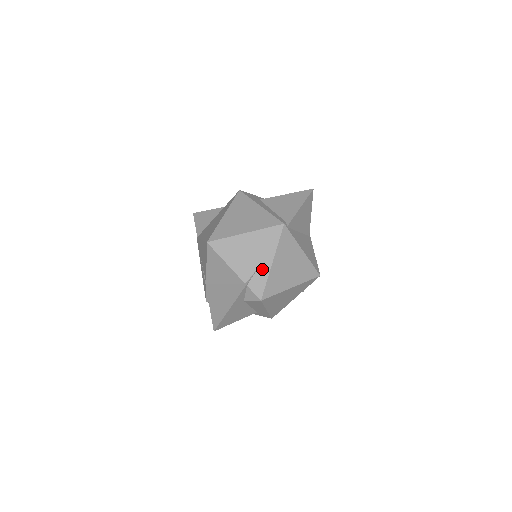
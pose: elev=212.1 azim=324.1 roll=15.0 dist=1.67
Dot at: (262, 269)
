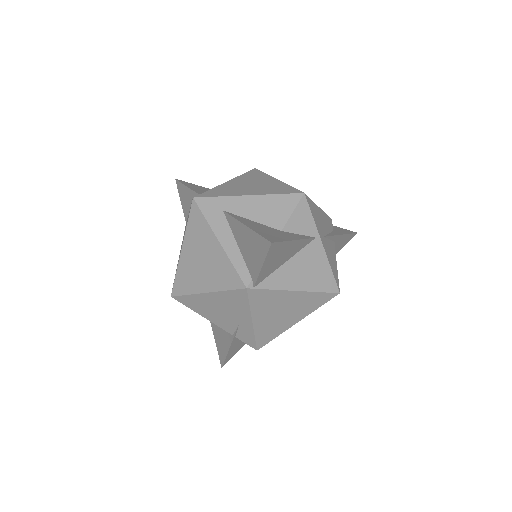
Dot at: (244, 326)
